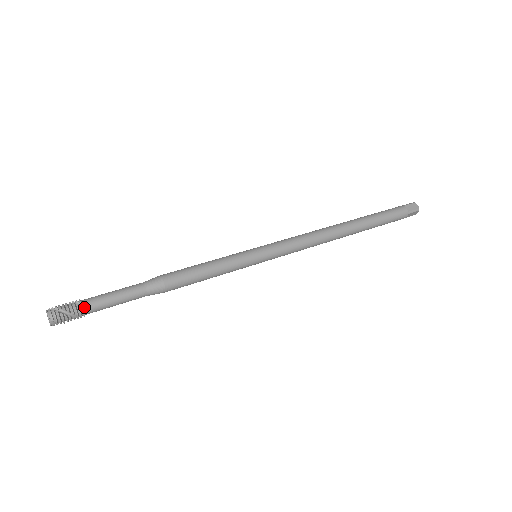
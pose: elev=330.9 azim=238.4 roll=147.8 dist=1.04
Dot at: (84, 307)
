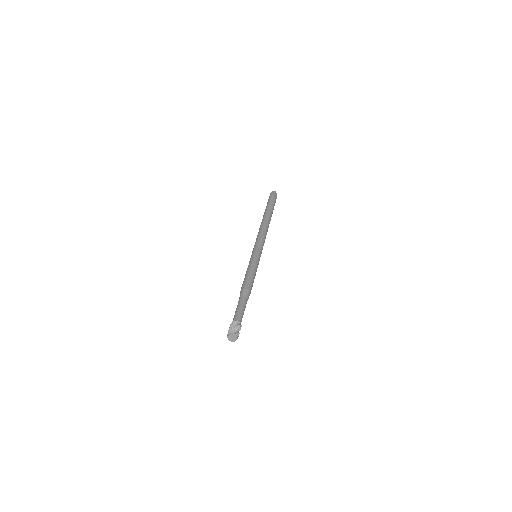
Dot at: (240, 324)
